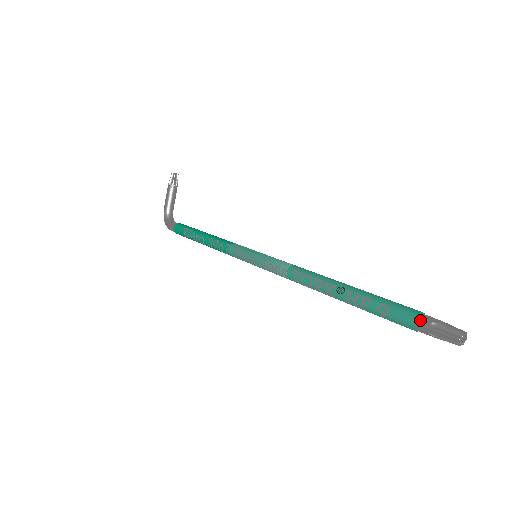
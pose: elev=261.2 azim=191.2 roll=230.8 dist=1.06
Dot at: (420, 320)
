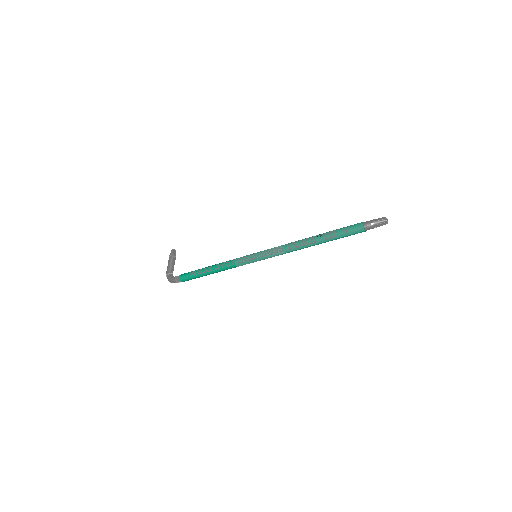
Dot at: (365, 222)
